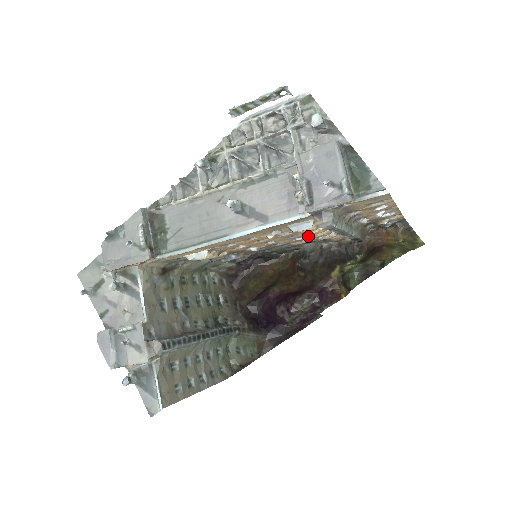
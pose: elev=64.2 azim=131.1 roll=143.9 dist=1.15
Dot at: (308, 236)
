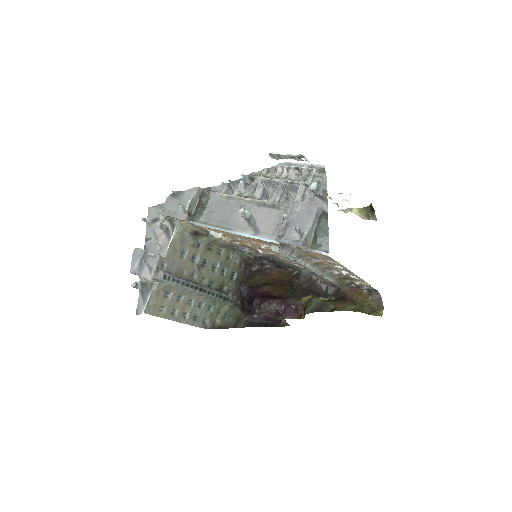
Dot at: occluded
